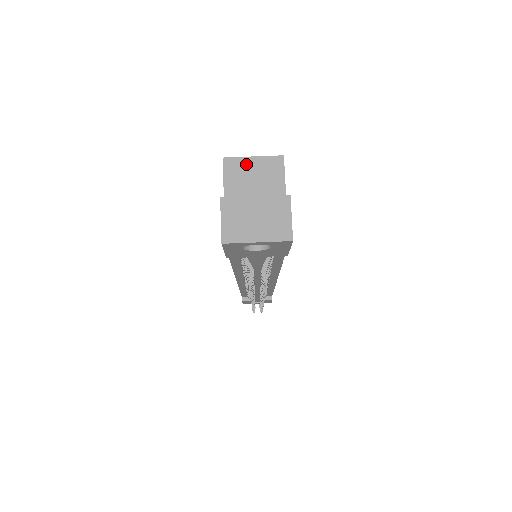
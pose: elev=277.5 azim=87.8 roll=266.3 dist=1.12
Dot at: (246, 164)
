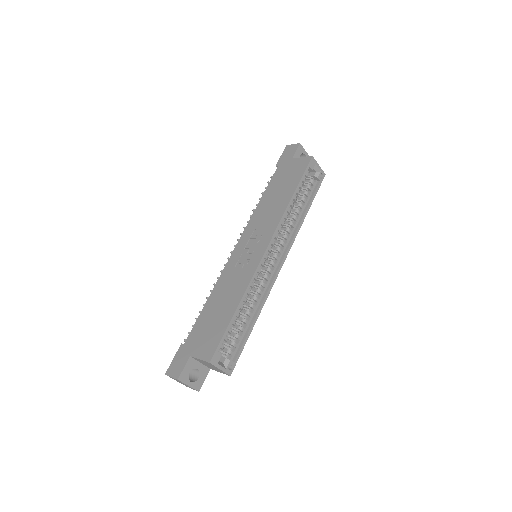
Dot at: (215, 367)
